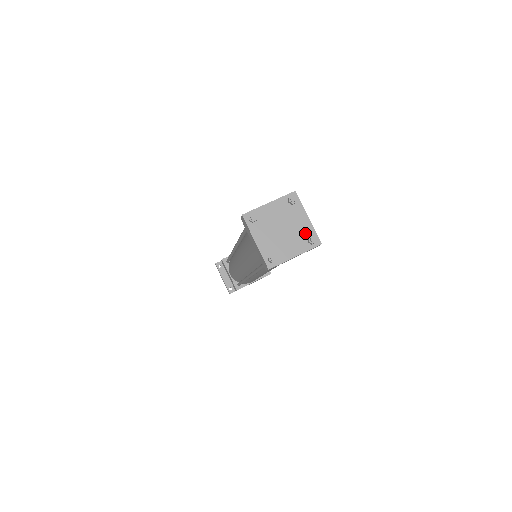
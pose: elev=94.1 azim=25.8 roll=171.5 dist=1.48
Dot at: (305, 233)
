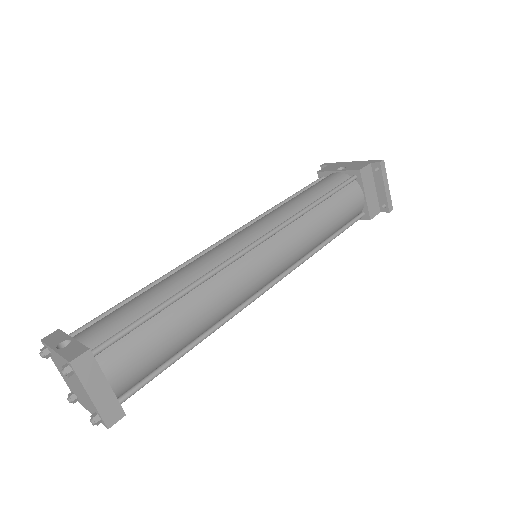
Dot at: (91, 406)
